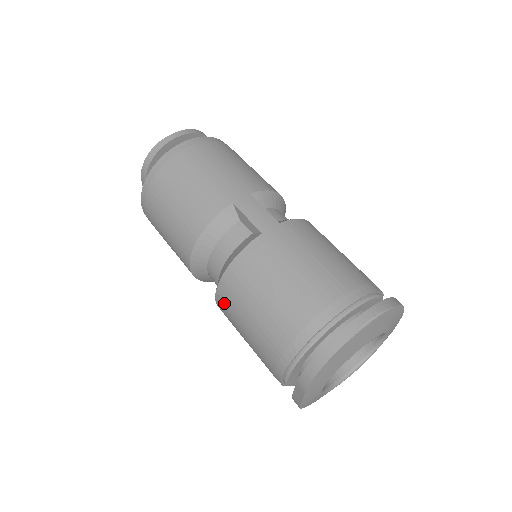
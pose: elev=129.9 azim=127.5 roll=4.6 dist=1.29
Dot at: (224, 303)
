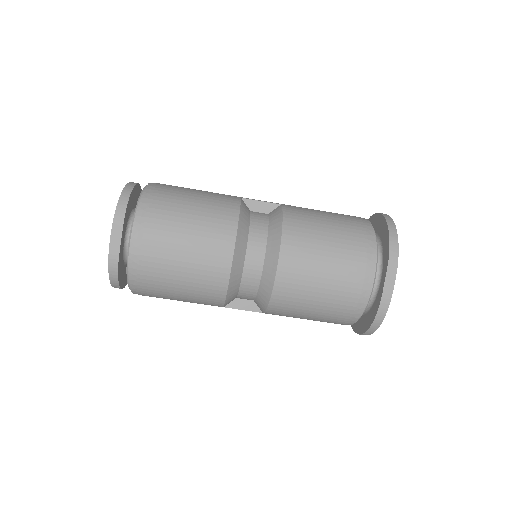
Dot at: (293, 258)
